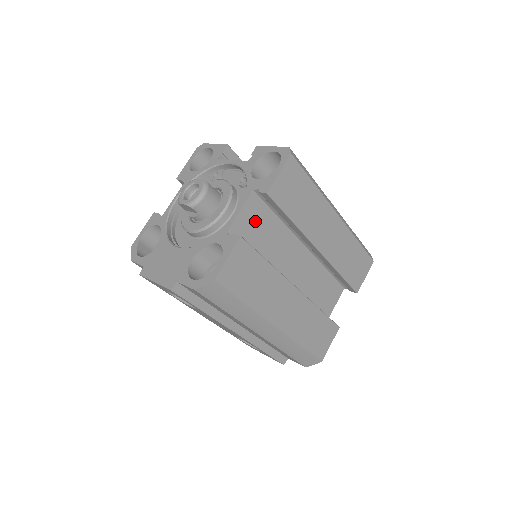
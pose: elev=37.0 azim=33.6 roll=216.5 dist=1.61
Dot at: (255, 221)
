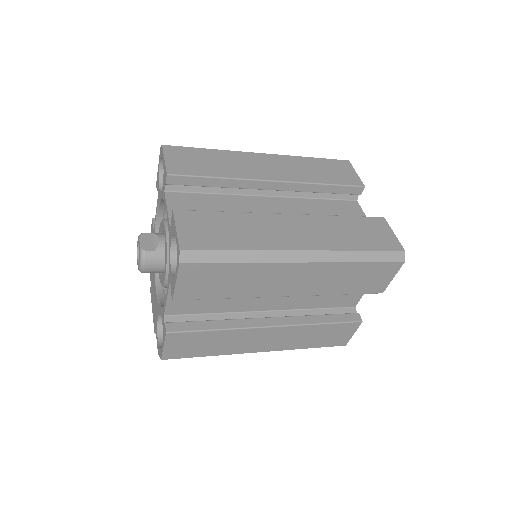
Dot at: occluded
